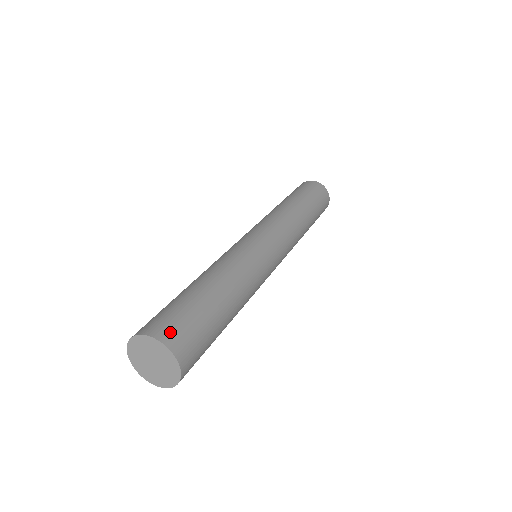
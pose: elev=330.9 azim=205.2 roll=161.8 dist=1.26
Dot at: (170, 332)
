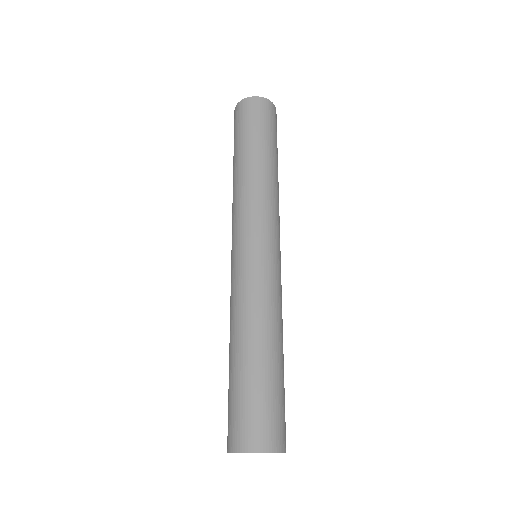
Dot at: (268, 436)
